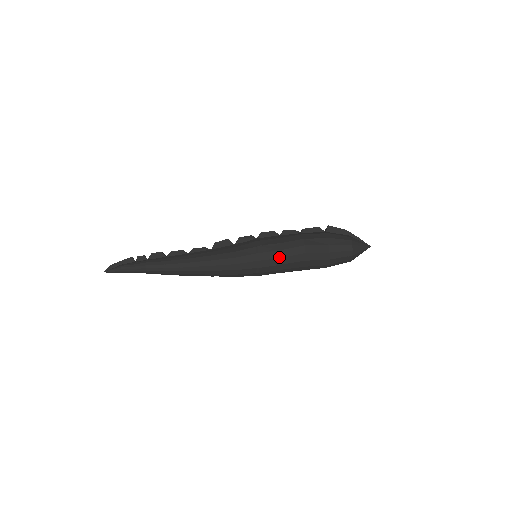
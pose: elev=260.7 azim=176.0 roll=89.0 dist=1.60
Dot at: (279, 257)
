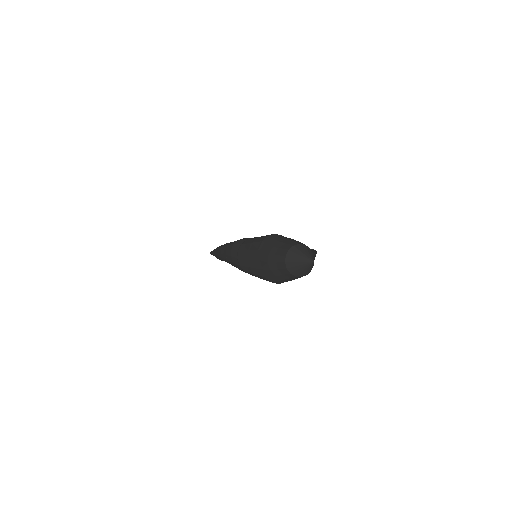
Dot at: (256, 238)
